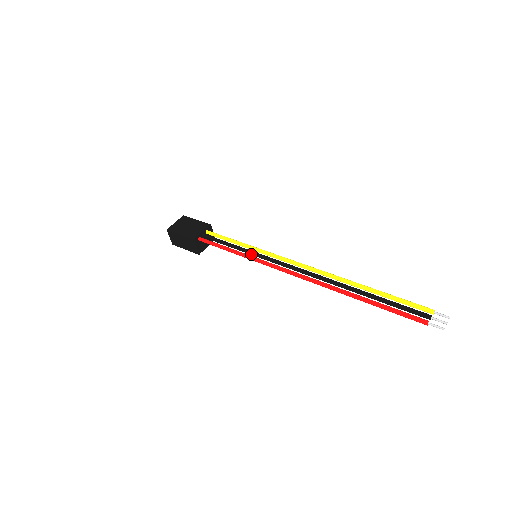
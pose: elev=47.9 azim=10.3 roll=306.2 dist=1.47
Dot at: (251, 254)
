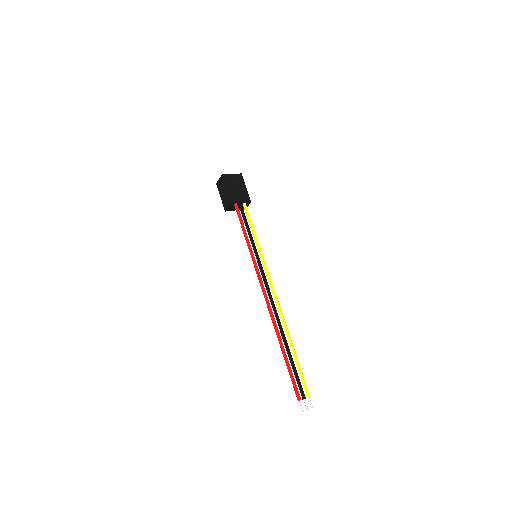
Dot at: (255, 252)
